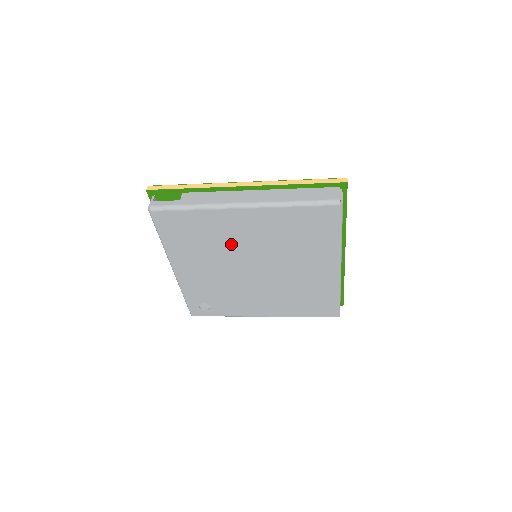
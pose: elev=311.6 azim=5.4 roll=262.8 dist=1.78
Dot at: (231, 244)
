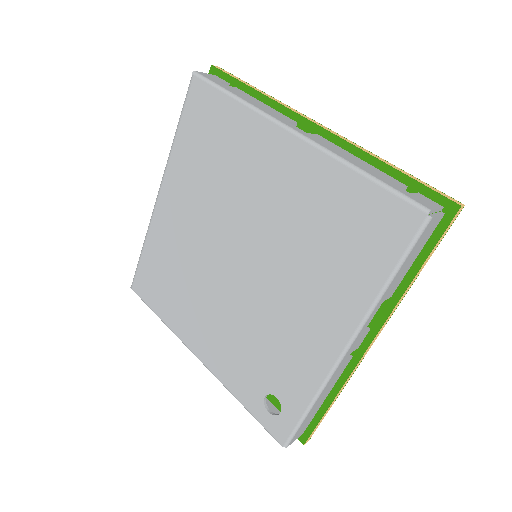
Dot at: (192, 251)
